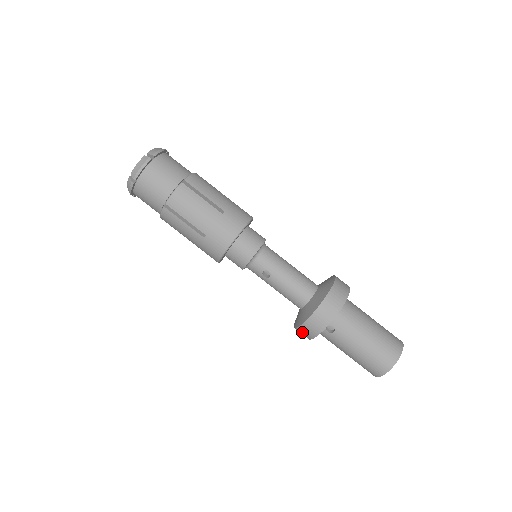
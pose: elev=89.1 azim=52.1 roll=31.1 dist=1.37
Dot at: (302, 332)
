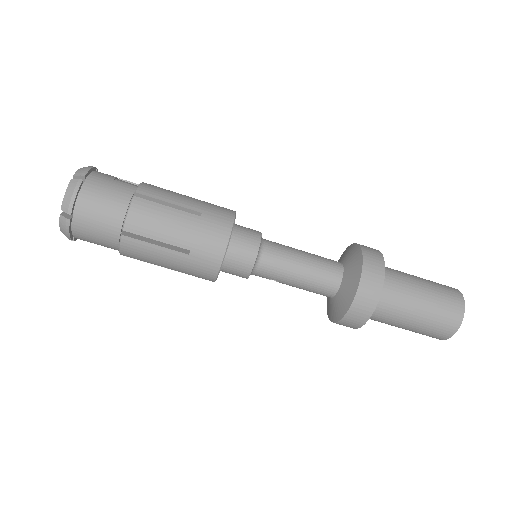
Dot at: occluded
